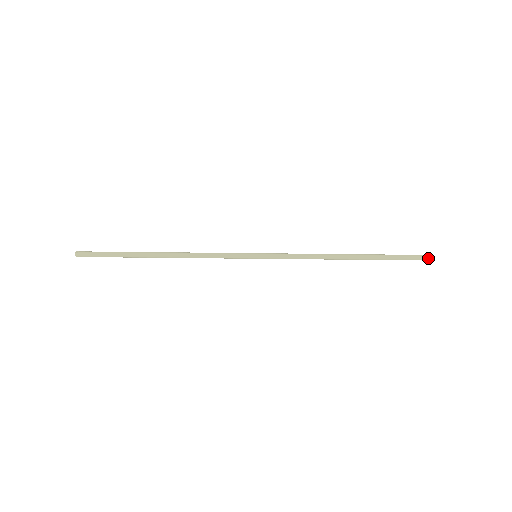
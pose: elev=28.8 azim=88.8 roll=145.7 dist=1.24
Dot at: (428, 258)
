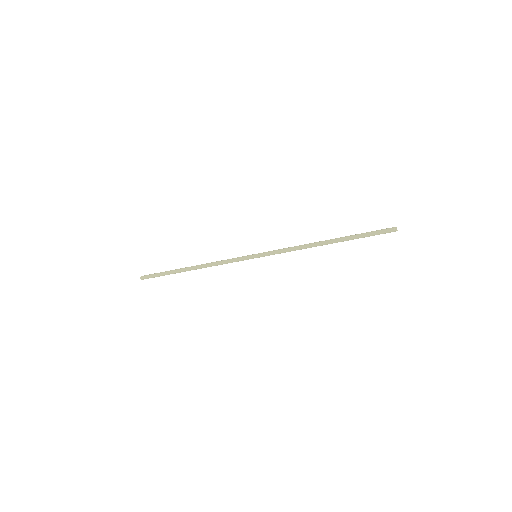
Dot at: occluded
